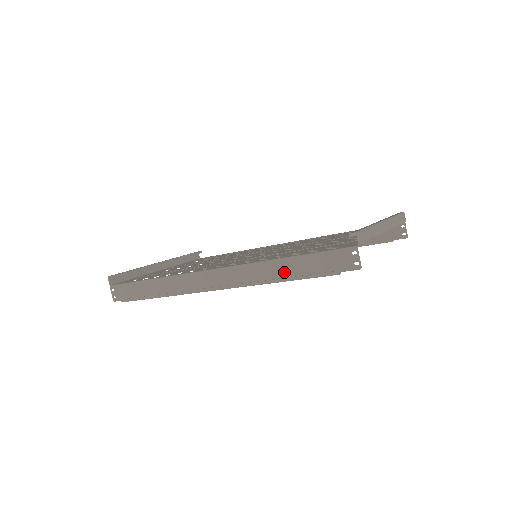
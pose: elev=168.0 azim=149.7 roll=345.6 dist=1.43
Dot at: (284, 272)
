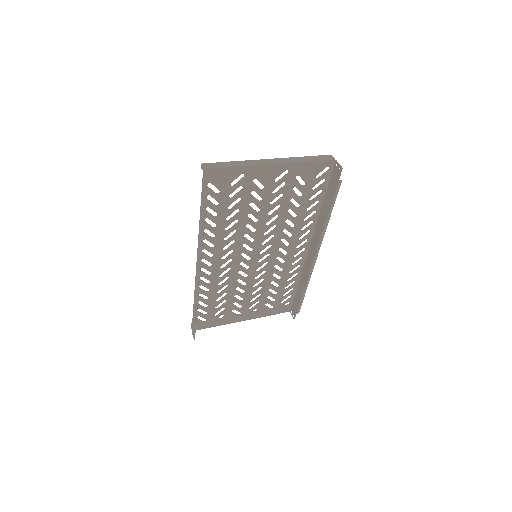
Dot at: occluded
